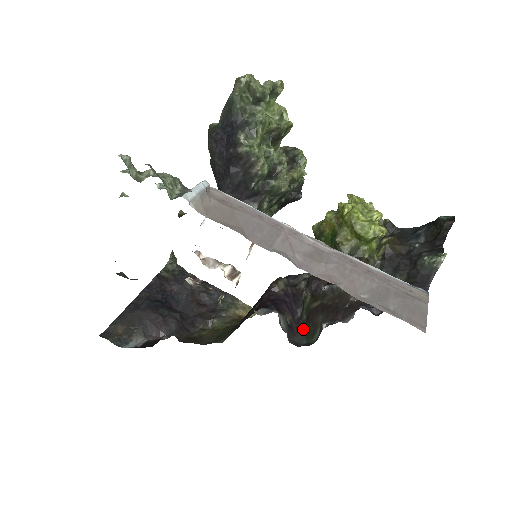
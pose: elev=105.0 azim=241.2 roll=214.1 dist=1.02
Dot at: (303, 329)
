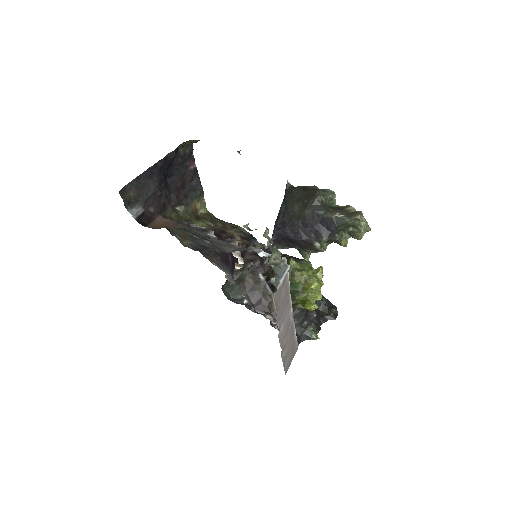
Dot at: occluded
